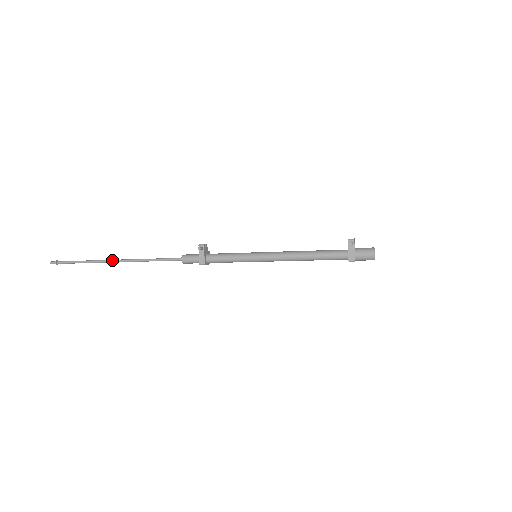
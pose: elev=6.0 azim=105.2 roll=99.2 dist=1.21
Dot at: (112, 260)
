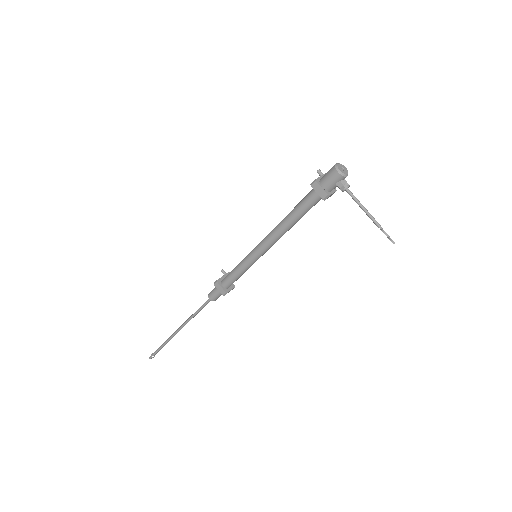
Dot at: (177, 330)
